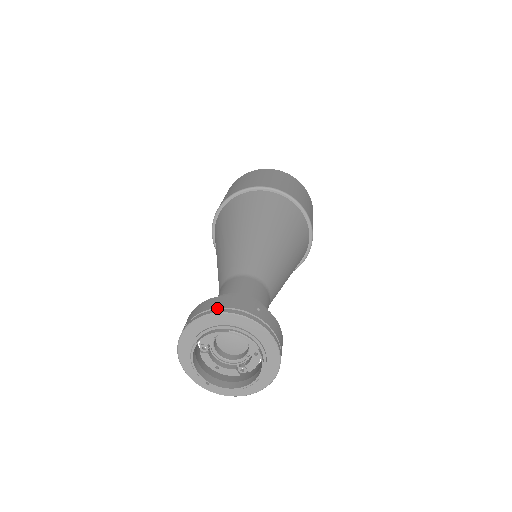
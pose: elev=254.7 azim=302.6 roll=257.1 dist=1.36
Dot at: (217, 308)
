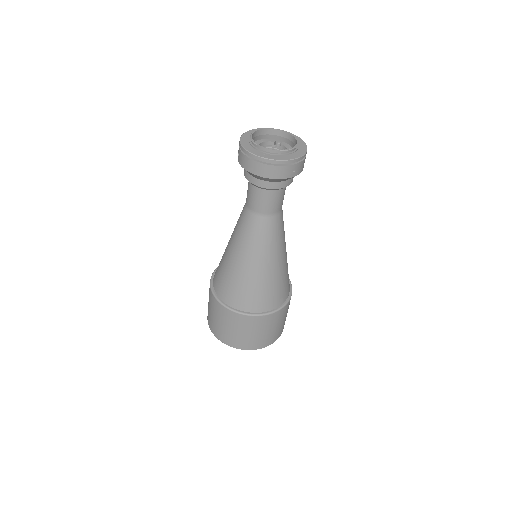
Dot at: occluded
